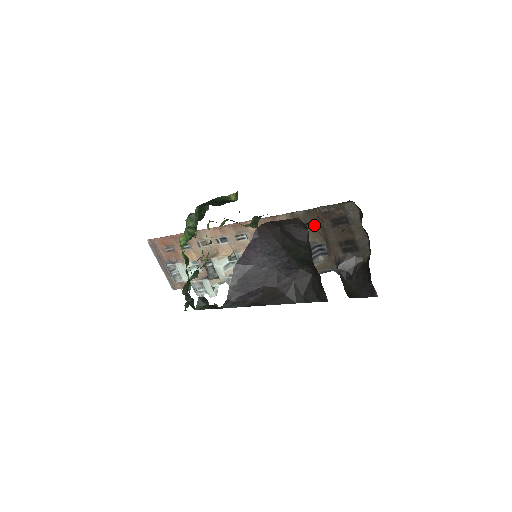
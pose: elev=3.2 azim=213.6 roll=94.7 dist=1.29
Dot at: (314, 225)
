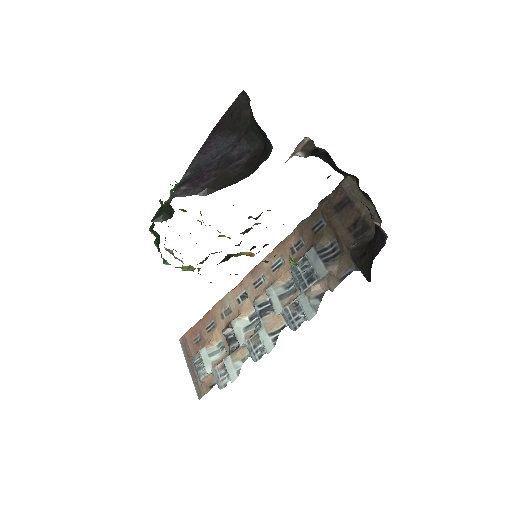
Dot at: (321, 225)
